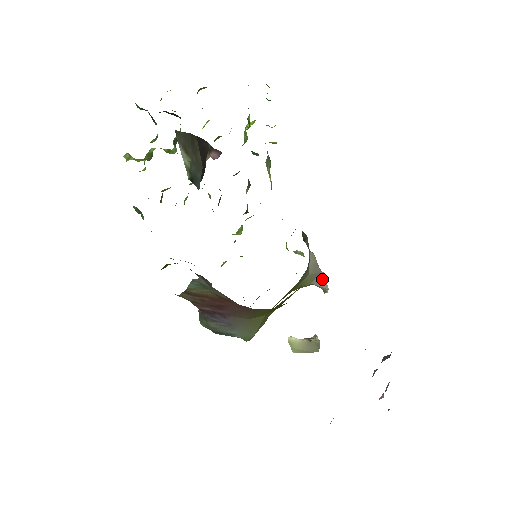
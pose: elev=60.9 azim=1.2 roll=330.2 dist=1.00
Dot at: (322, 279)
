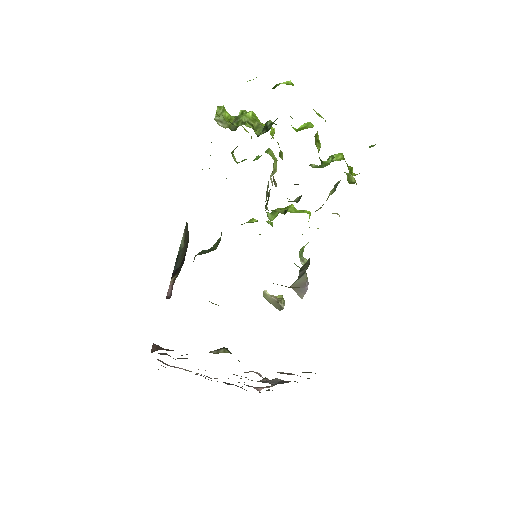
Dot at: (303, 291)
